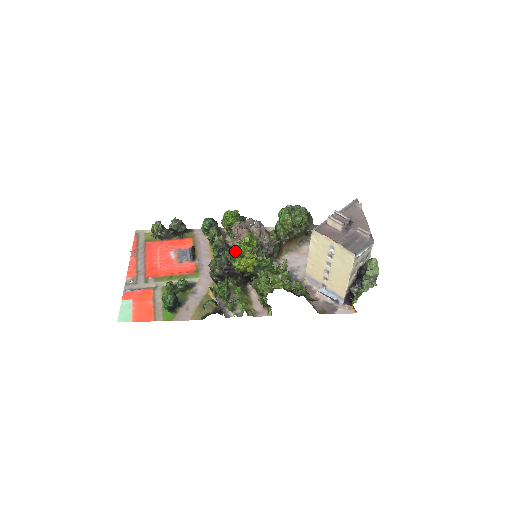
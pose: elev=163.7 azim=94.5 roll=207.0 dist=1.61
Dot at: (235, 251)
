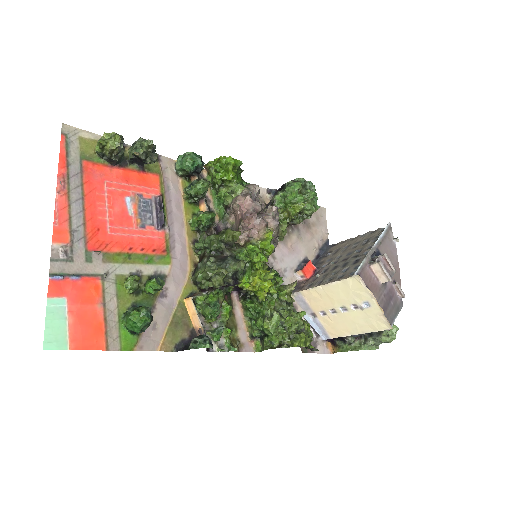
Dot at: (249, 260)
